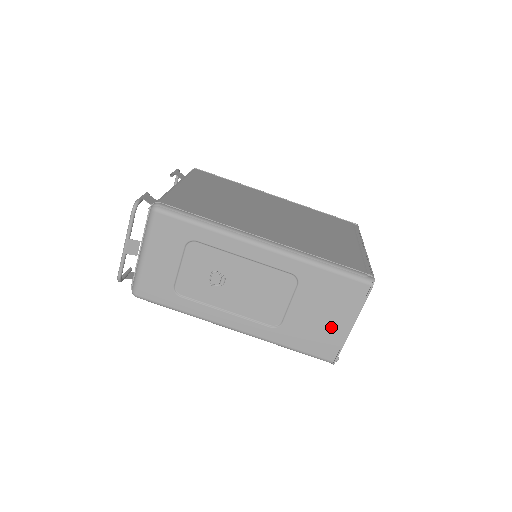
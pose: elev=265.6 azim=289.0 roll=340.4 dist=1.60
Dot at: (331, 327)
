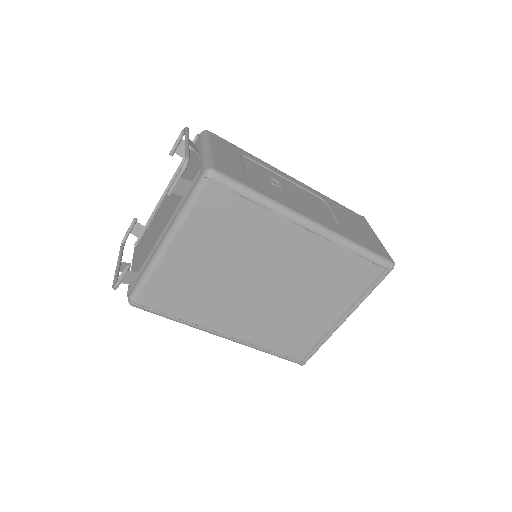
Dot at: occluded
